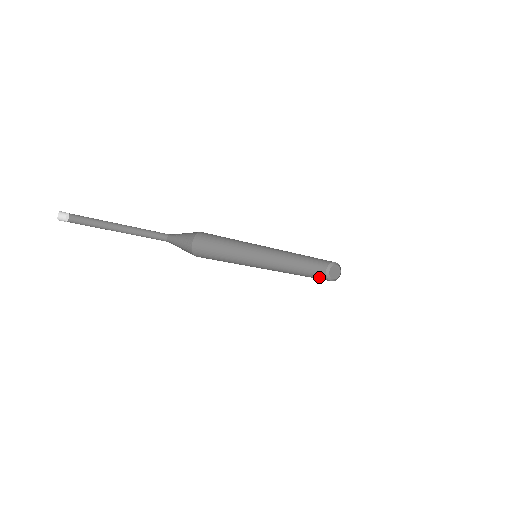
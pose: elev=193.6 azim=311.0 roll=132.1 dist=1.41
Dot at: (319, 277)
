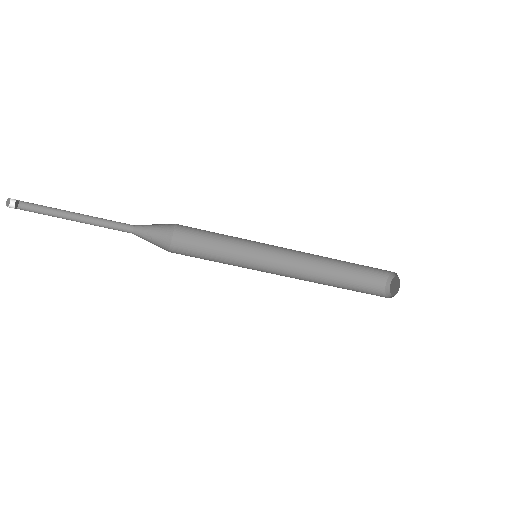
Dot at: occluded
